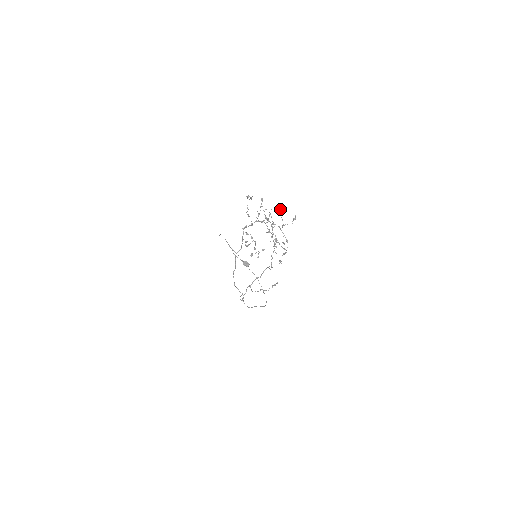
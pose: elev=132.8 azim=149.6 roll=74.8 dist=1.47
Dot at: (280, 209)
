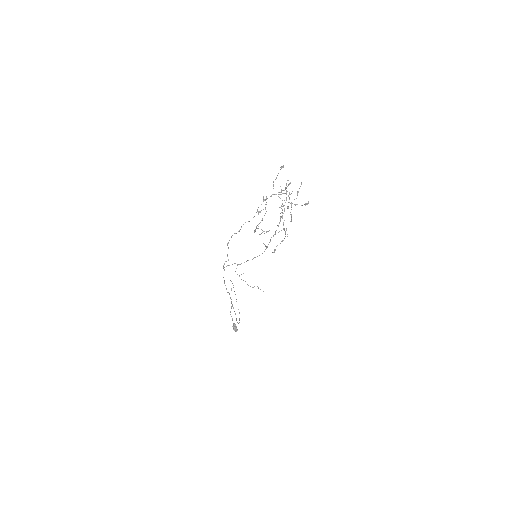
Dot at: occluded
